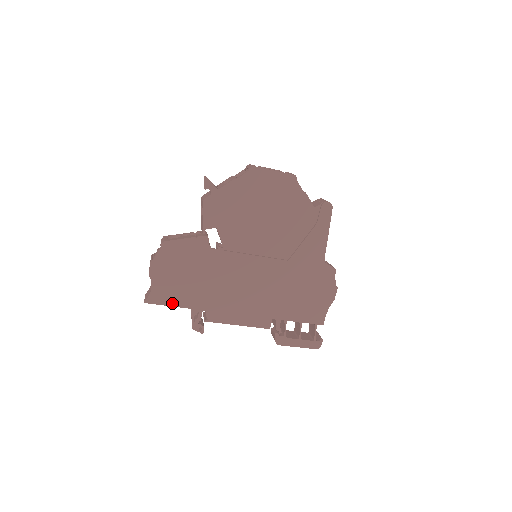
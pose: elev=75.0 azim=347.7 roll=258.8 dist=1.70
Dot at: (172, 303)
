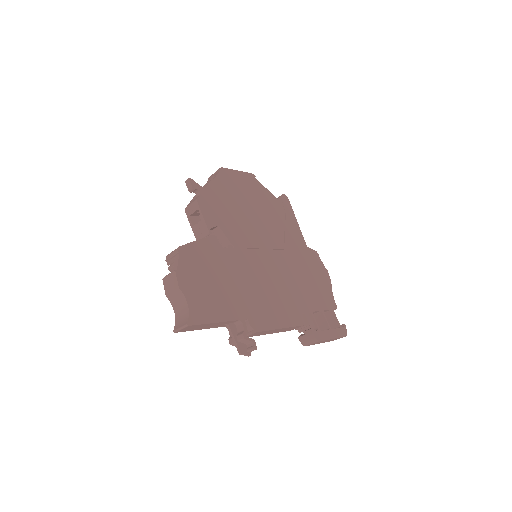
Dot at: (214, 319)
